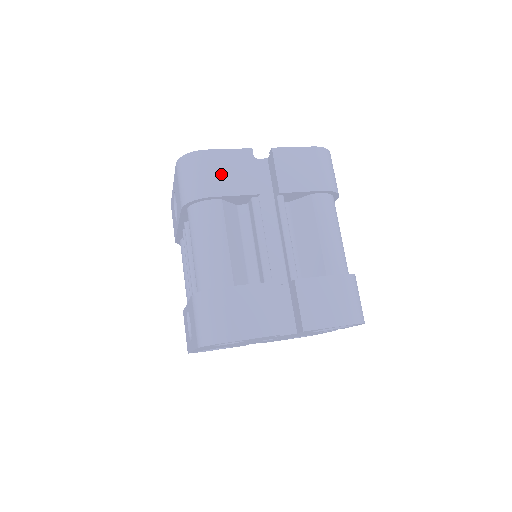
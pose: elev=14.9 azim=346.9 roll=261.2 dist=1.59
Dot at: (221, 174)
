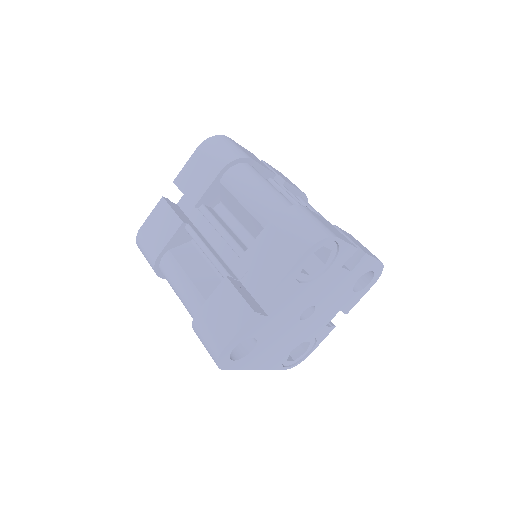
Dot at: (155, 235)
